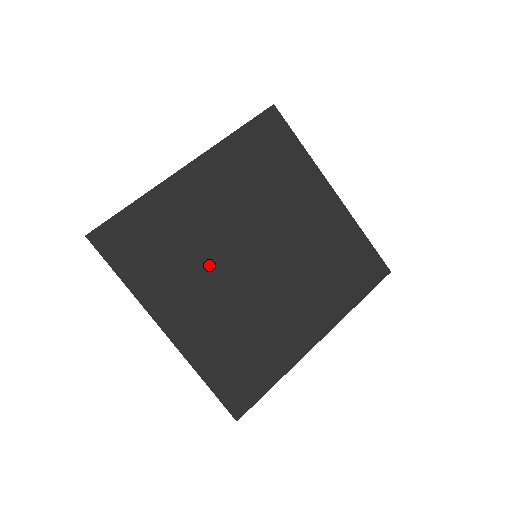
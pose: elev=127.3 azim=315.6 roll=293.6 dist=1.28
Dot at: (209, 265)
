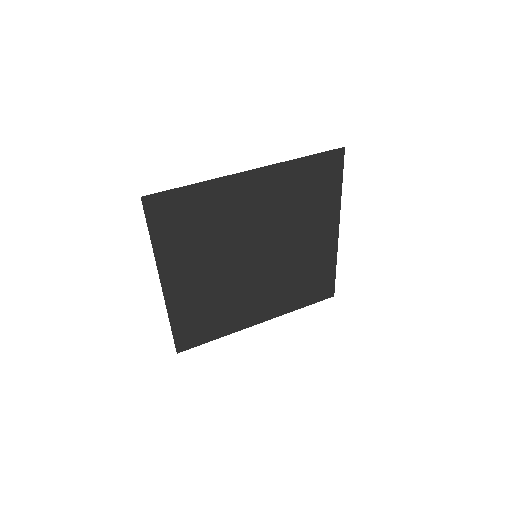
Dot at: (220, 251)
